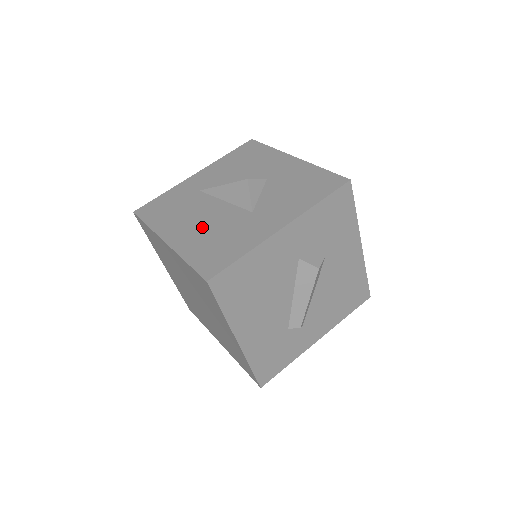
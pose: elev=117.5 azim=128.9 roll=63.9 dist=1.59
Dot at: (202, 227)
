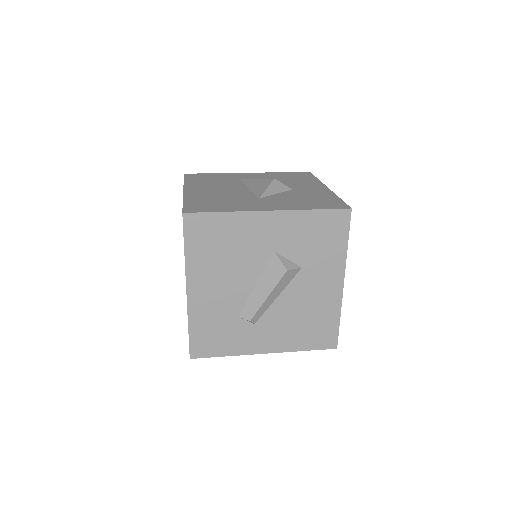
Dot at: (216, 193)
